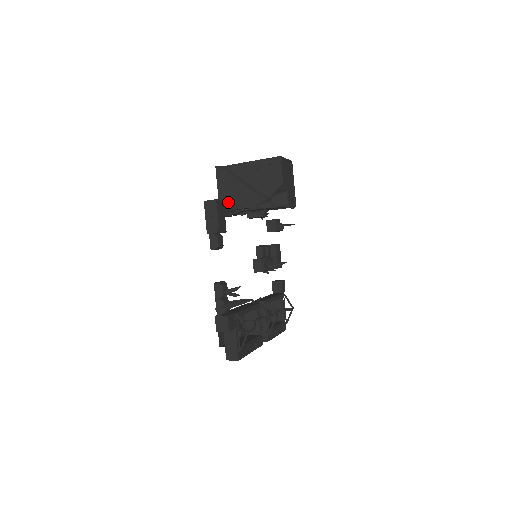
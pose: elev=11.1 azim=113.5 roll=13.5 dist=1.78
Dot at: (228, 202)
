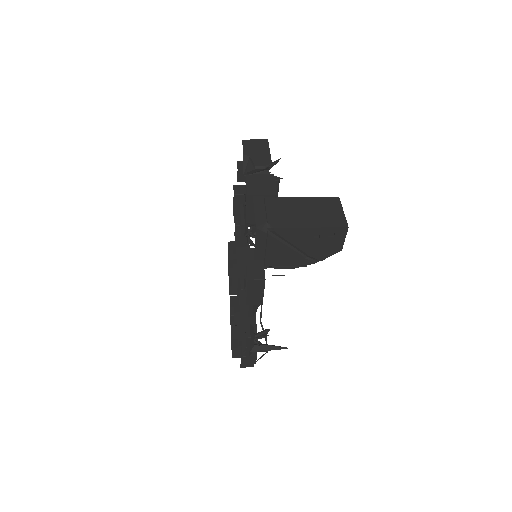
Dot at: (266, 261)
